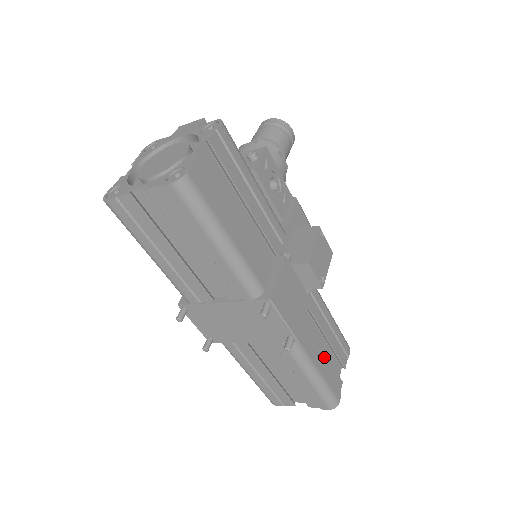
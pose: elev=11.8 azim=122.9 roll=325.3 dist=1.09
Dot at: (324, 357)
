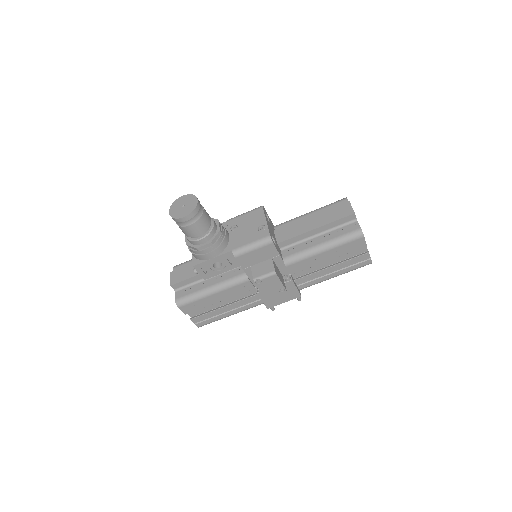
Dot at: (336, 267)
